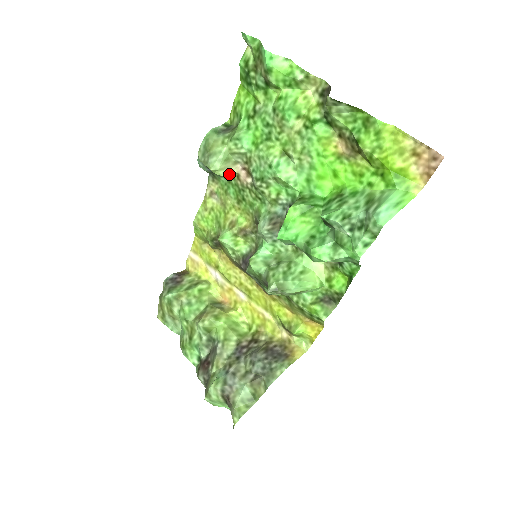
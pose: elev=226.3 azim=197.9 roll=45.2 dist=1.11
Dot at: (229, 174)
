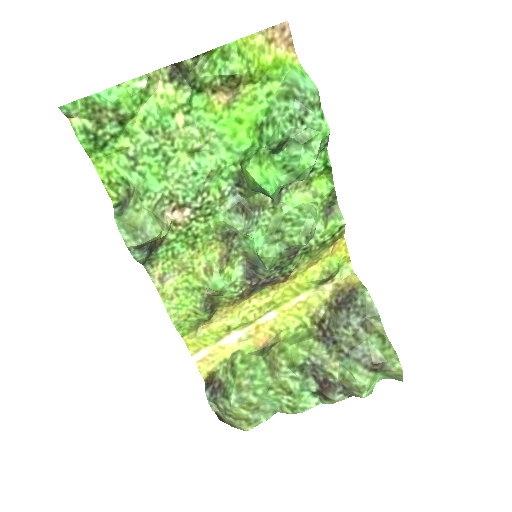
Dot at: occluded
